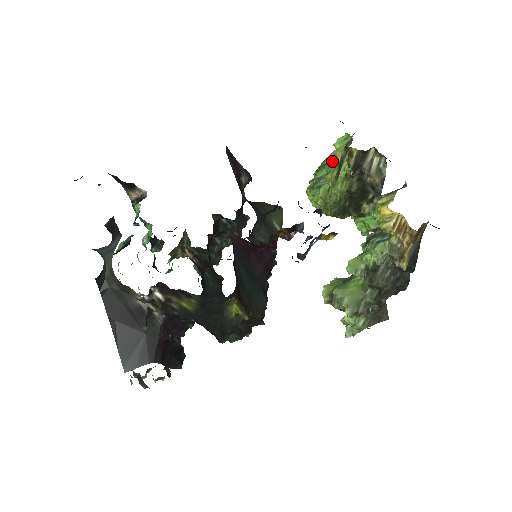
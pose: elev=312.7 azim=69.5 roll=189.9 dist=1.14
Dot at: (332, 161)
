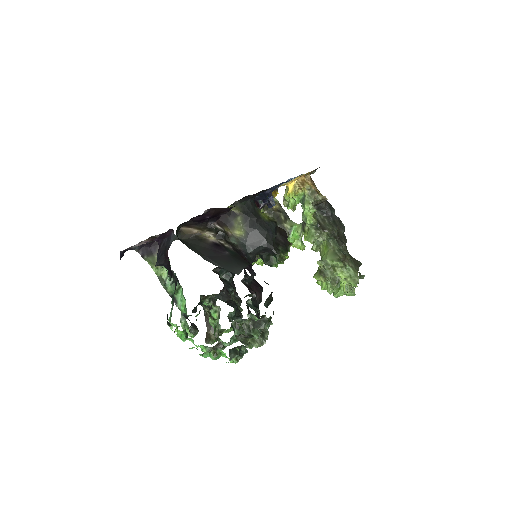
Dot at: occluded
